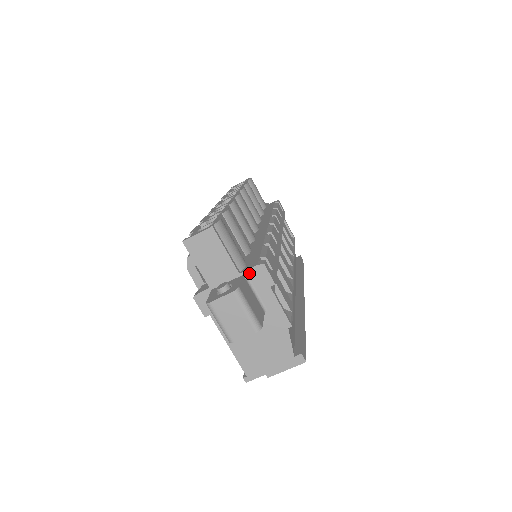
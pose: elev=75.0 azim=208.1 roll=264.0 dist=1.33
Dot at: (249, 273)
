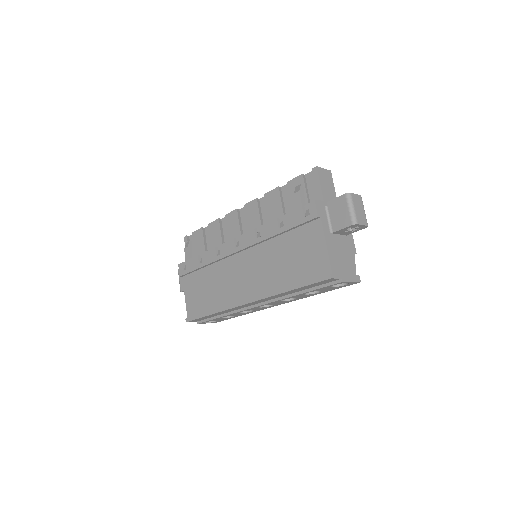
Dot at: occluded
